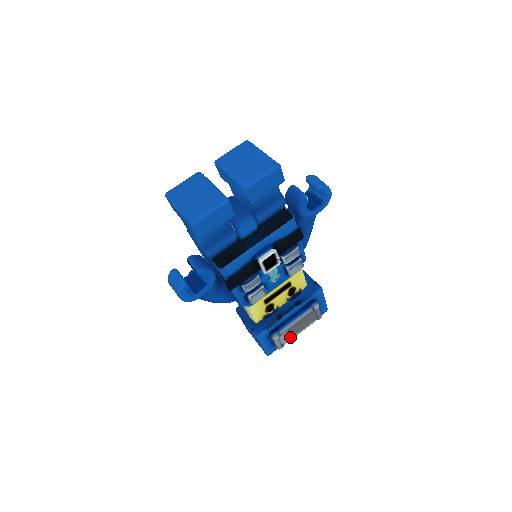
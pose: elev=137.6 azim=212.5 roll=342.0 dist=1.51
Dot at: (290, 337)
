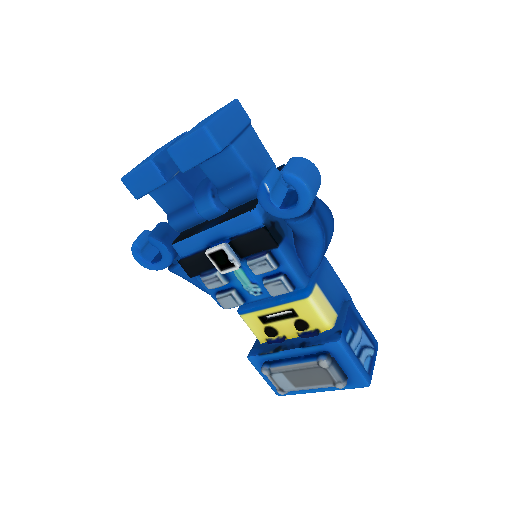
Dot at: (292, 385)
